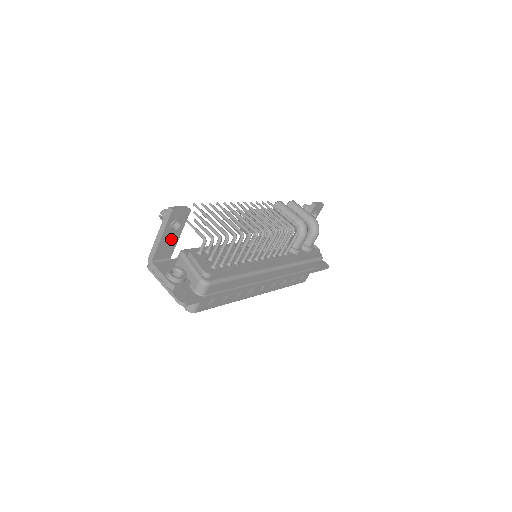
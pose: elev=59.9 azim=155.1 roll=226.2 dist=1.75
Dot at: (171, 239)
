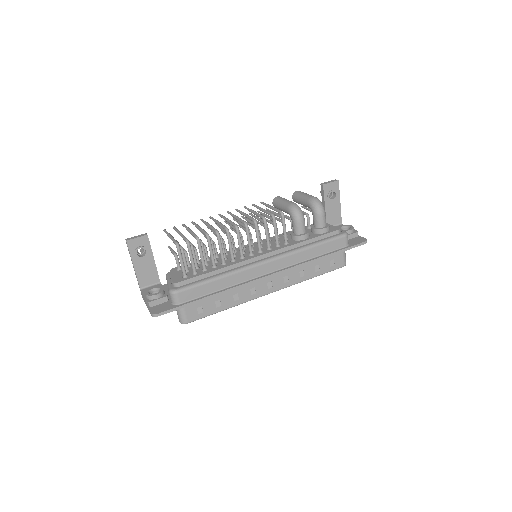
Dot at: (147, 265)
